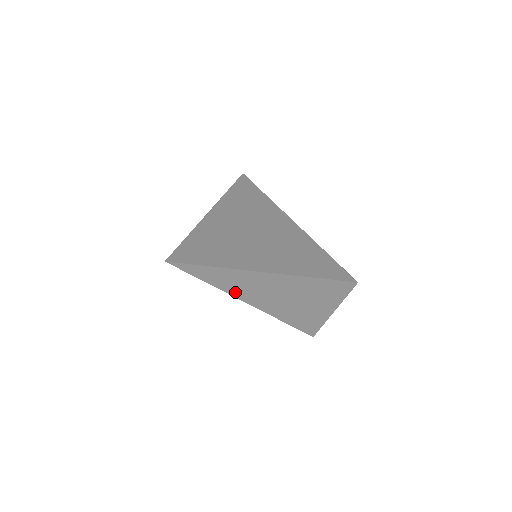
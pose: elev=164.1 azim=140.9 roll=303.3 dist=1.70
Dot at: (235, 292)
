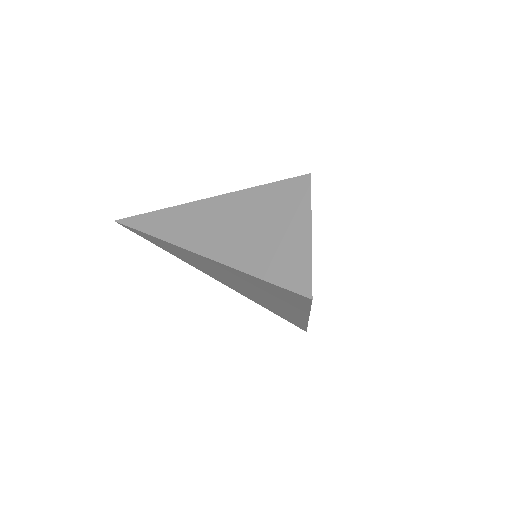
Dot at: (172, 238)
